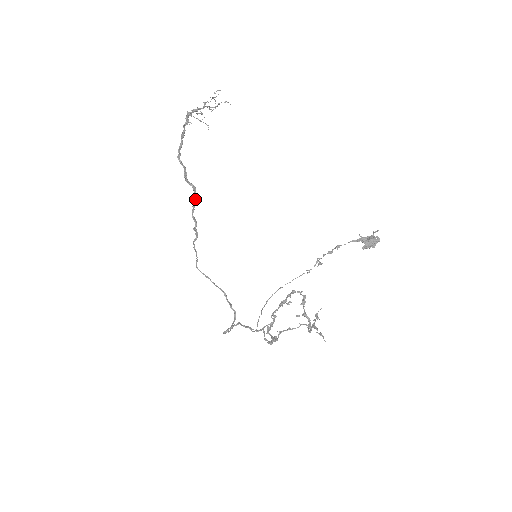
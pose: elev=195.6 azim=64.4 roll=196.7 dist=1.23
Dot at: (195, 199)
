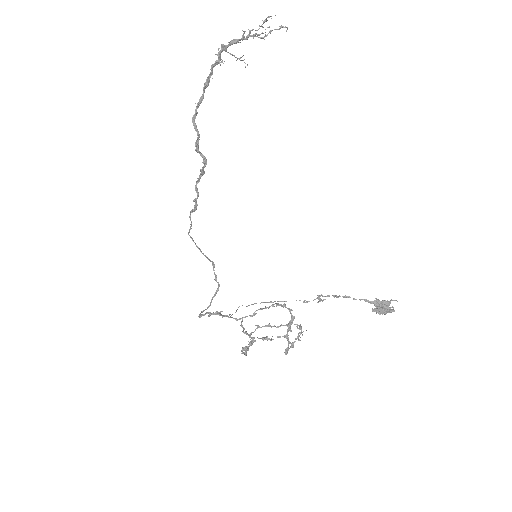
Dot at: (203, 171)
